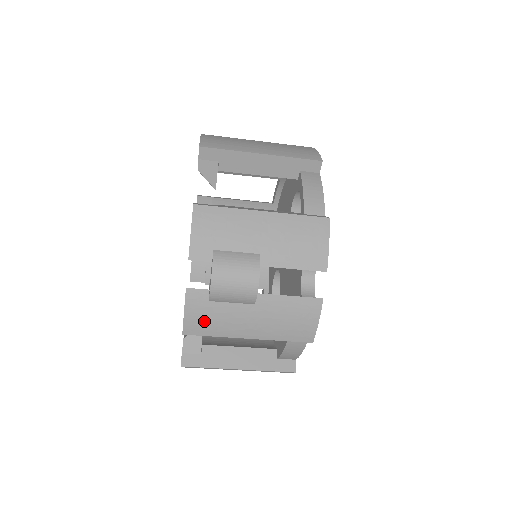
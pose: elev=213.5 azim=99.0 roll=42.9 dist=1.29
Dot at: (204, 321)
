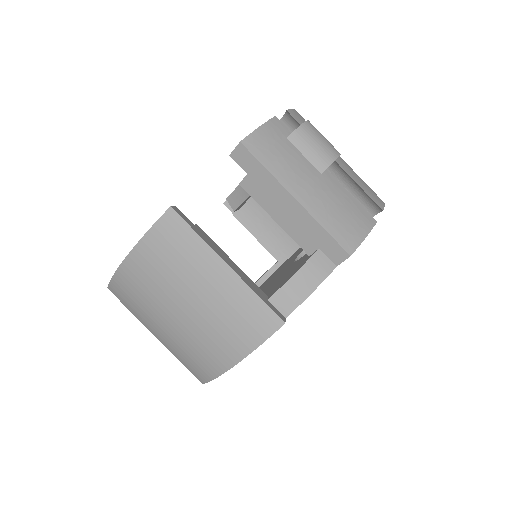
Dot at: (271, 147)
